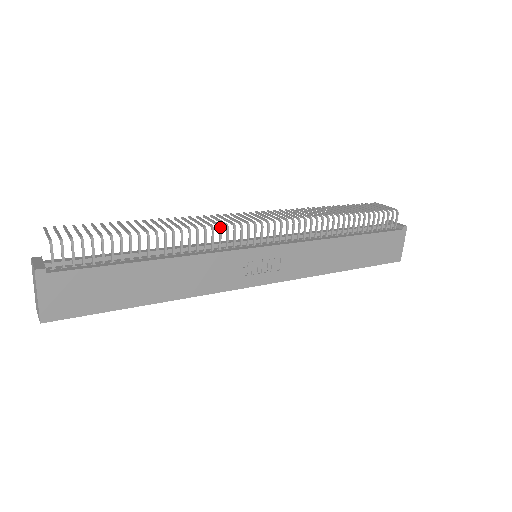
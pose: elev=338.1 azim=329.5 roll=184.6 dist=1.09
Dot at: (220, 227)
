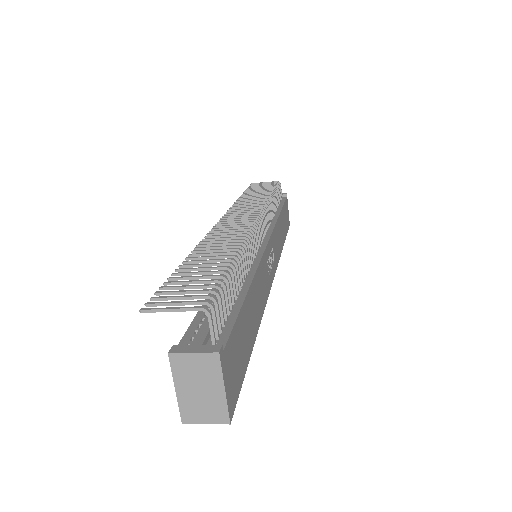
Dot at: (251, 233)
